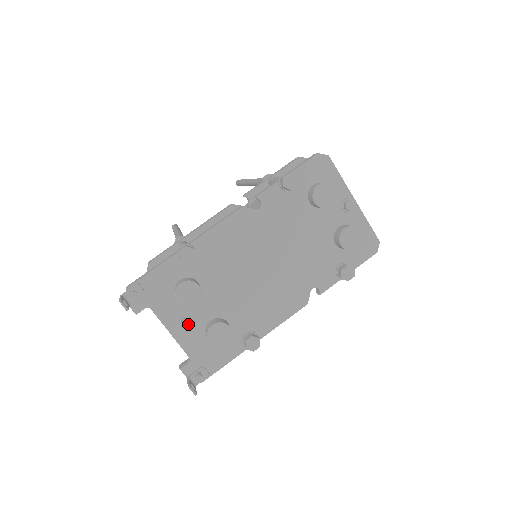
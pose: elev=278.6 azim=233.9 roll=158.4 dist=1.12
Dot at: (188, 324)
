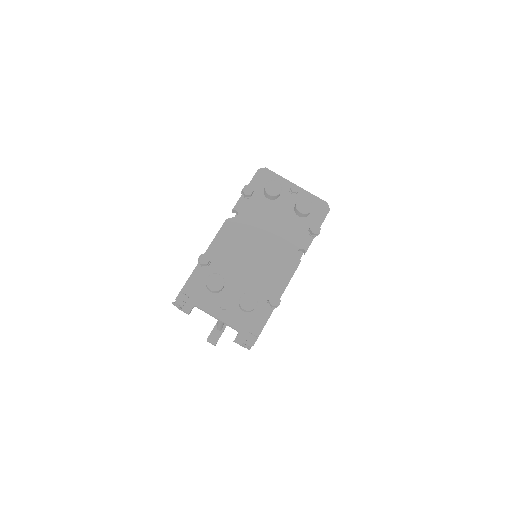
Dot at: (225, 305)
